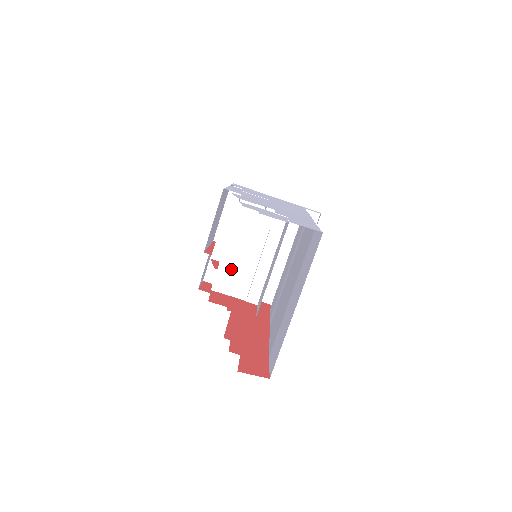
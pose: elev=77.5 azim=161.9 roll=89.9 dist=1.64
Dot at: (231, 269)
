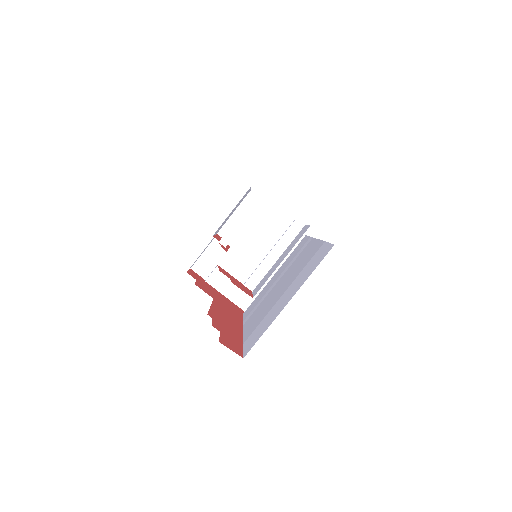
Dot at: (241, 252)
